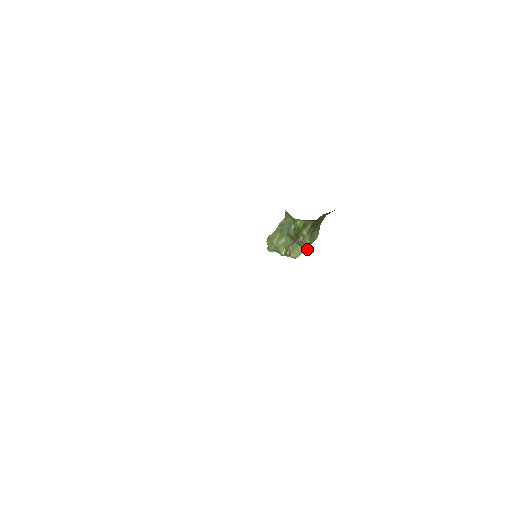
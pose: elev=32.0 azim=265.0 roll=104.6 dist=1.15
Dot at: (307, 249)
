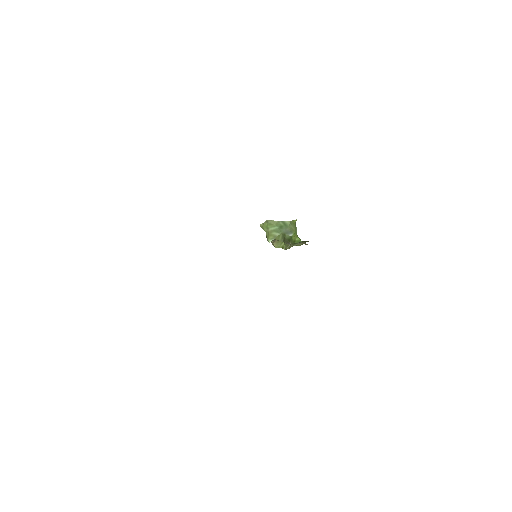
Dot at: occluded
